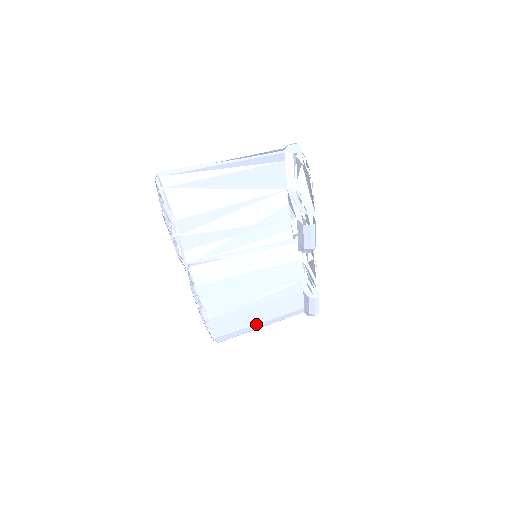
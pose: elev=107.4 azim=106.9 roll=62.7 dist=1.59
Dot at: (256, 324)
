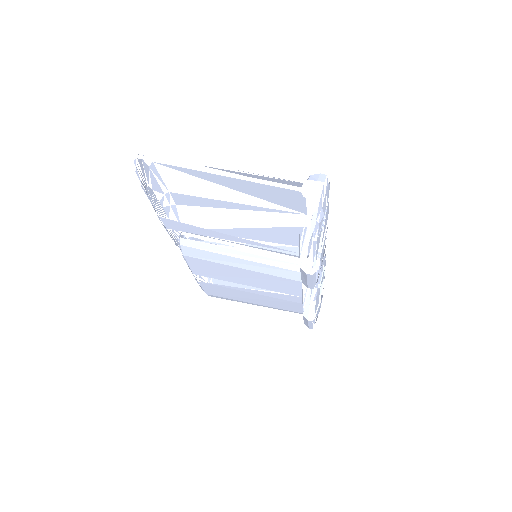
Dot at: (249, 302)
